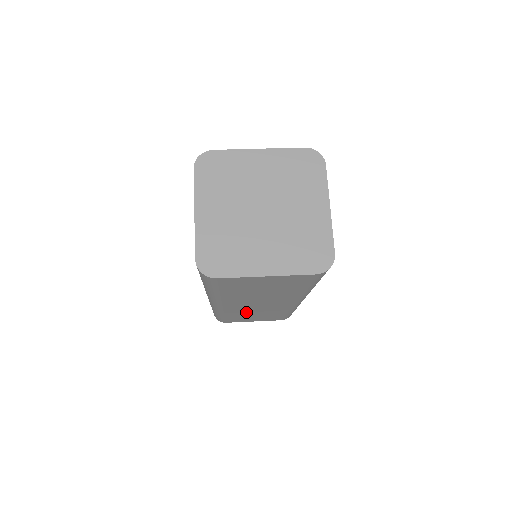
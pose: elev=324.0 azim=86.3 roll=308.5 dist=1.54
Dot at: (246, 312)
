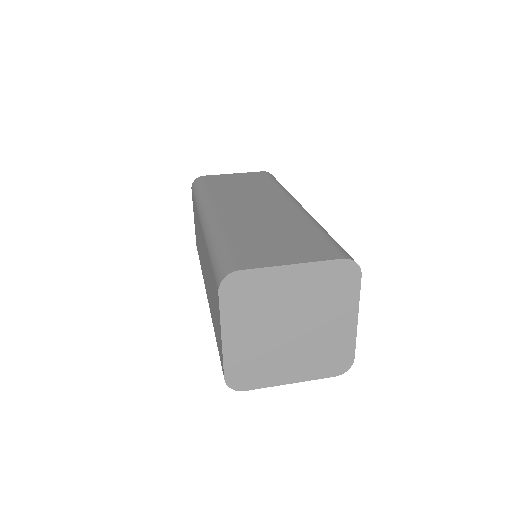
Dot at: occluded
